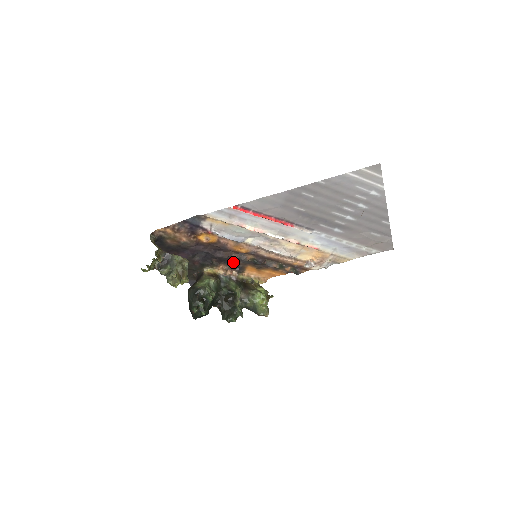
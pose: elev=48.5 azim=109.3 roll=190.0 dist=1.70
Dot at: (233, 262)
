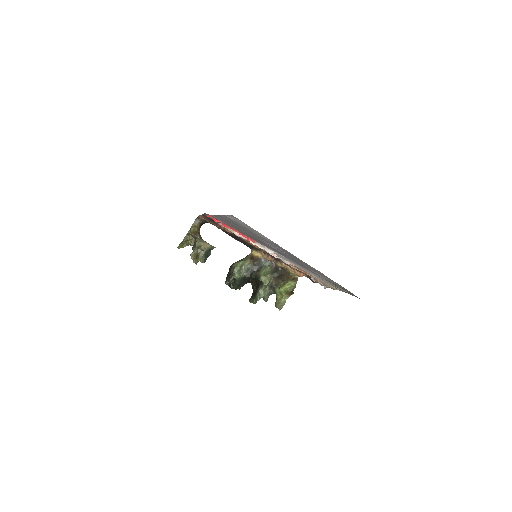
Dot at: occluded
